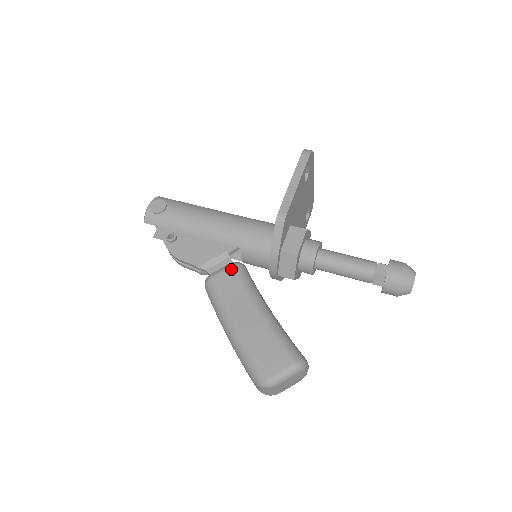
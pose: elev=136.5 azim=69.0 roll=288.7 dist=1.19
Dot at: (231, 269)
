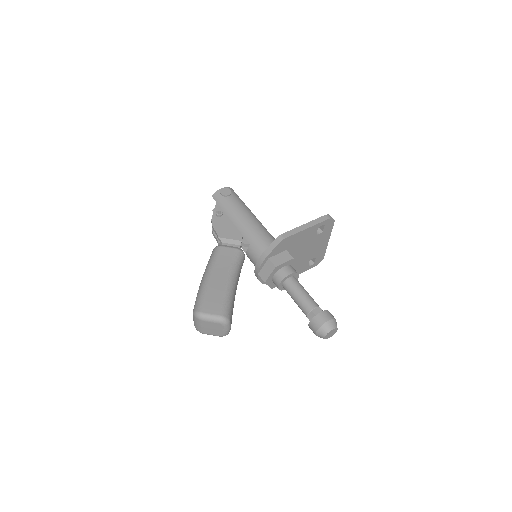
Dot at: (234, 249)
